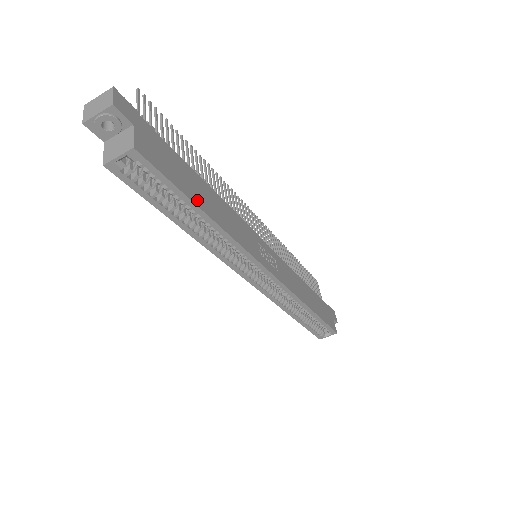
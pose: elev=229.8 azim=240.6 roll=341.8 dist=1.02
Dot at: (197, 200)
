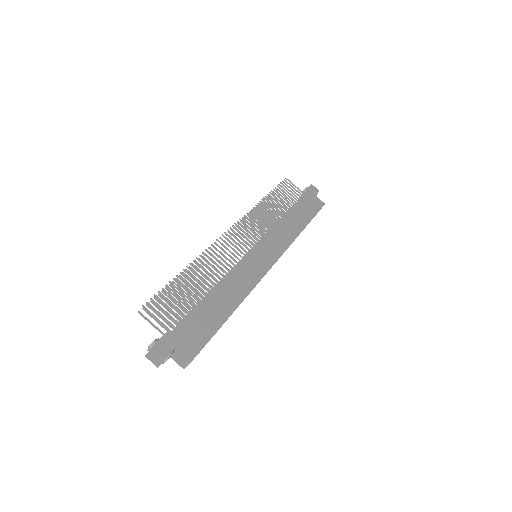
Dot at: (223, 316)
